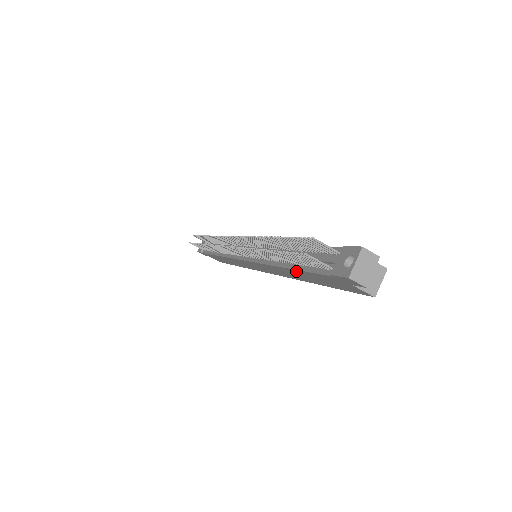
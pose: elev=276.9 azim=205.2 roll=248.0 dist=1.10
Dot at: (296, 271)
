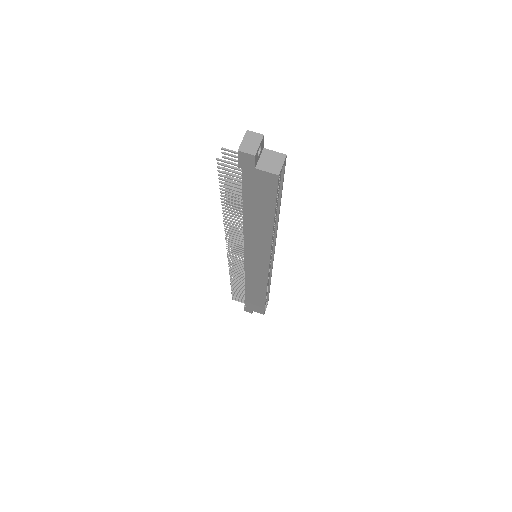
Dot at: (246, 210)
